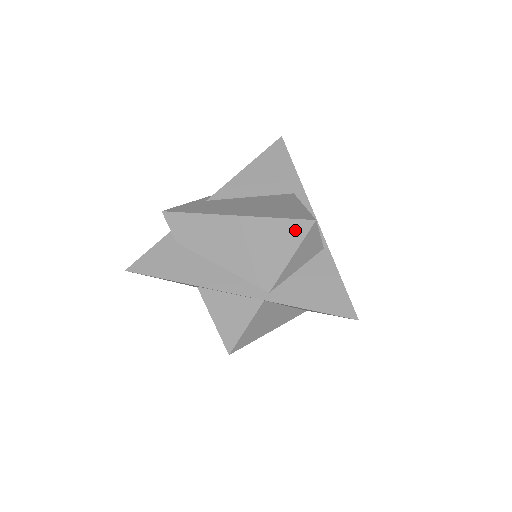
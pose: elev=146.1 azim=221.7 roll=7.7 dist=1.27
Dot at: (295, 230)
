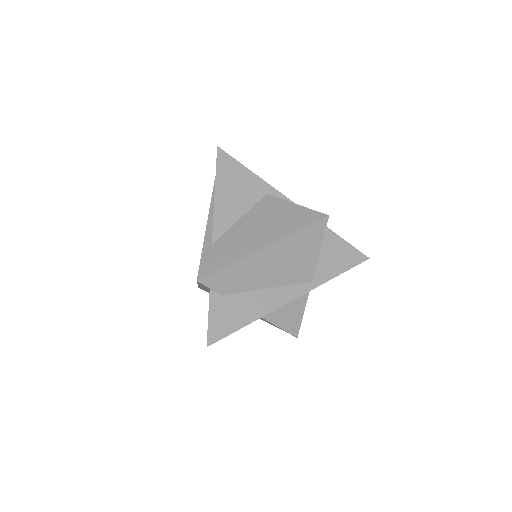
Dot at: (316, 231)
